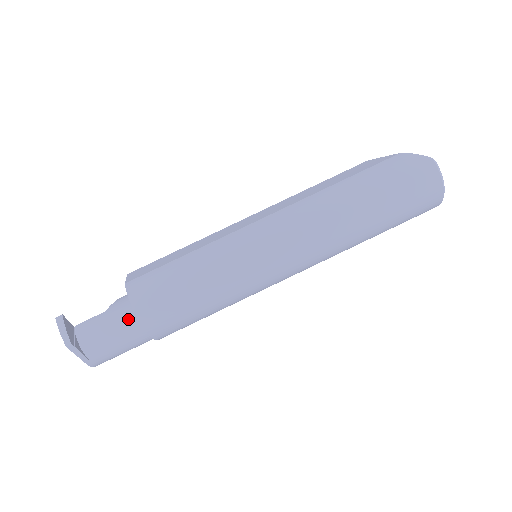
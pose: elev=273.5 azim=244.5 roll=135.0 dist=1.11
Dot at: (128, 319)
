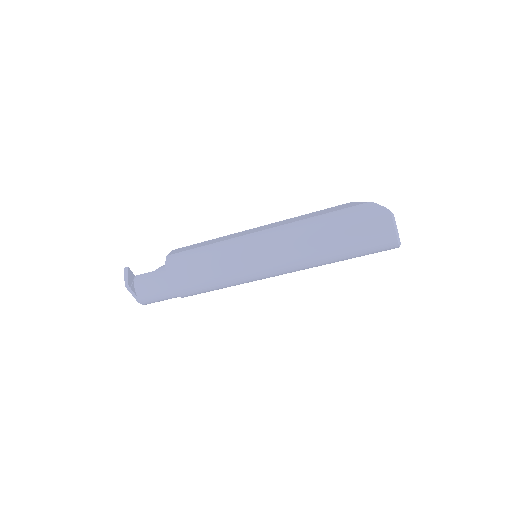
Dot at: (165, 279)
